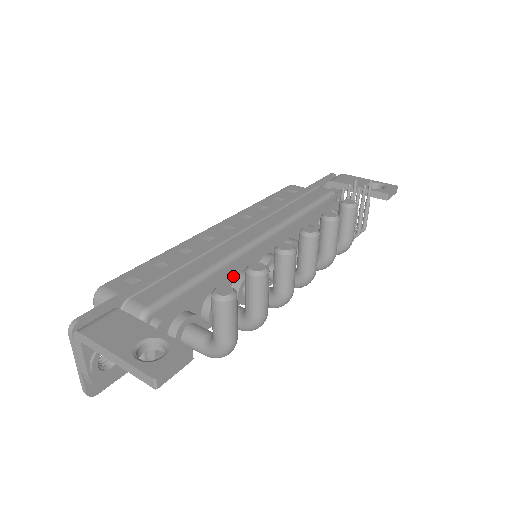
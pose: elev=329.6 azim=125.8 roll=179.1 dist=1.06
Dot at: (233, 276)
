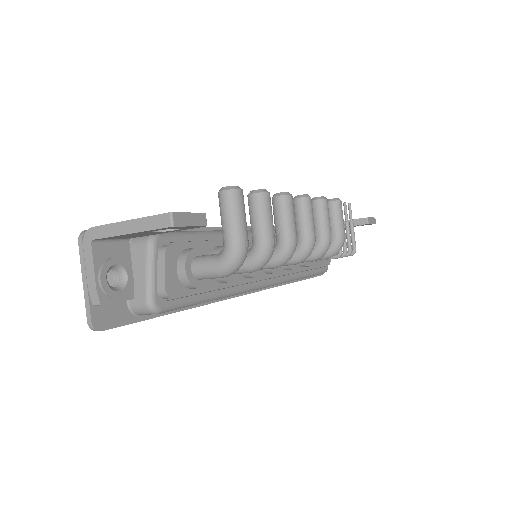
Dot at: occluded
